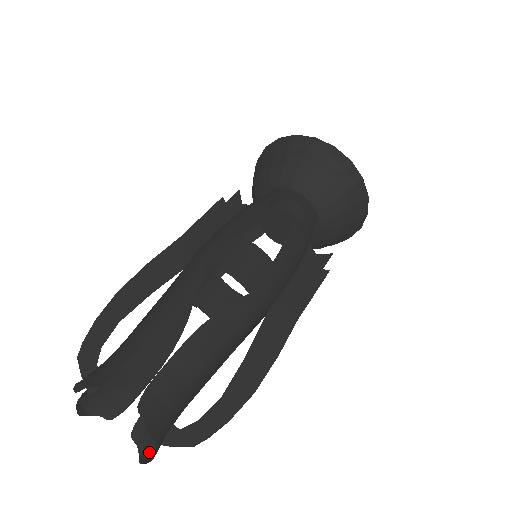
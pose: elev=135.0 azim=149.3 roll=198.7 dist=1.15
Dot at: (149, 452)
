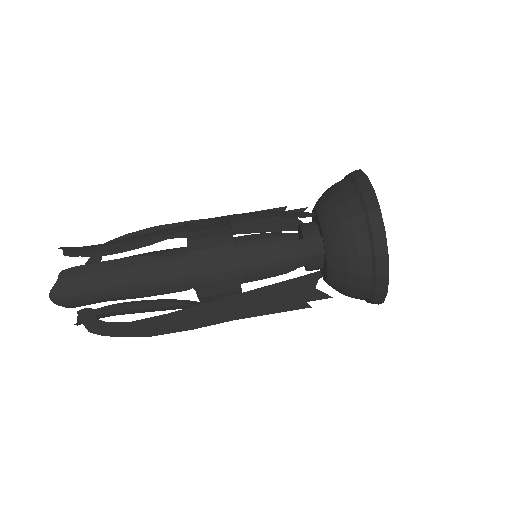
Dot at: occluded
